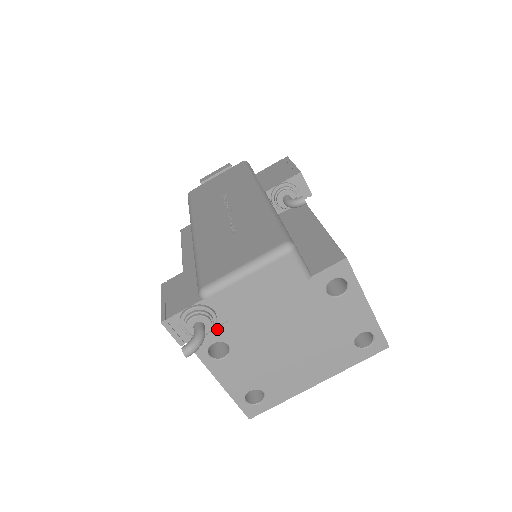
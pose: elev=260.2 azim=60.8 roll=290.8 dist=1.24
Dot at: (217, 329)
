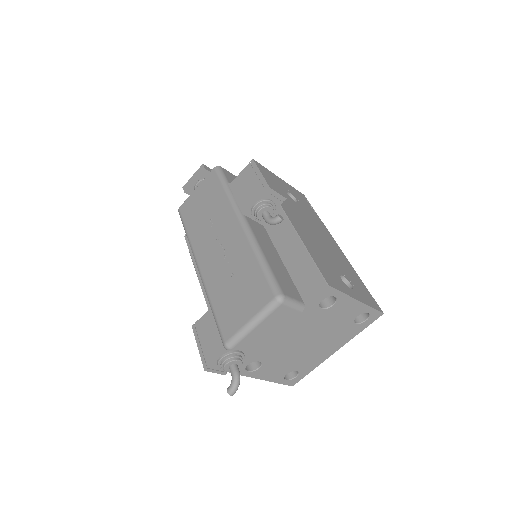
Dot at: (247, 358)
